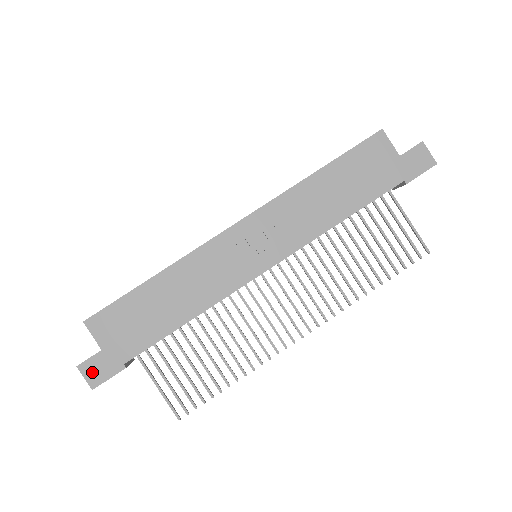
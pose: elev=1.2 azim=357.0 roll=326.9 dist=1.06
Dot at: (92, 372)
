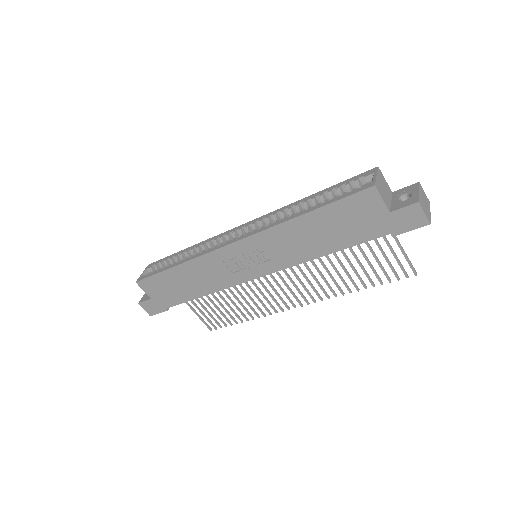
Dot at: (148, 308)
